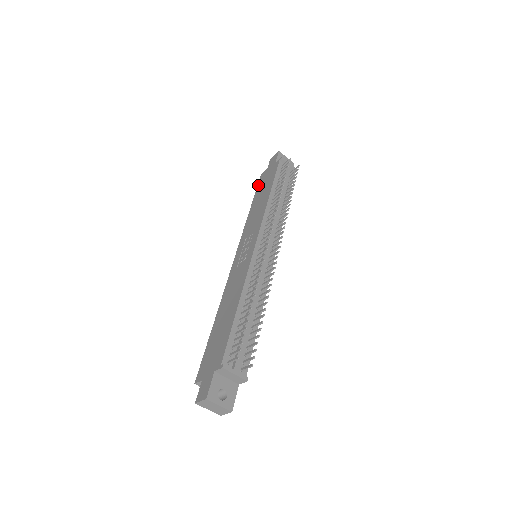
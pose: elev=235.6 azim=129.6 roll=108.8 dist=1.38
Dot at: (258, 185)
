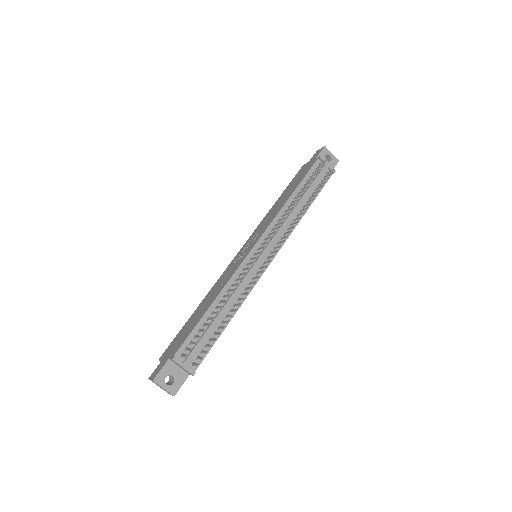
Dot at: (294, 178)
